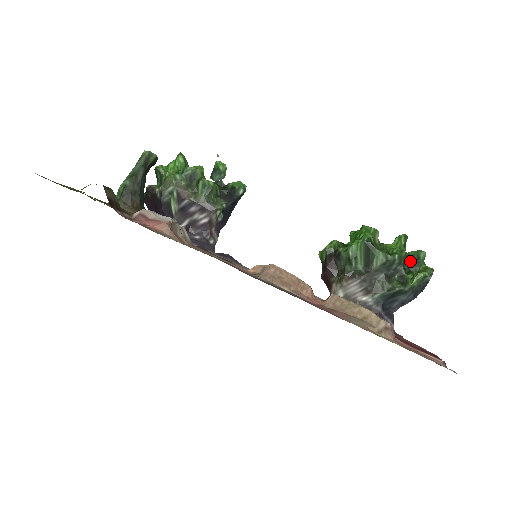
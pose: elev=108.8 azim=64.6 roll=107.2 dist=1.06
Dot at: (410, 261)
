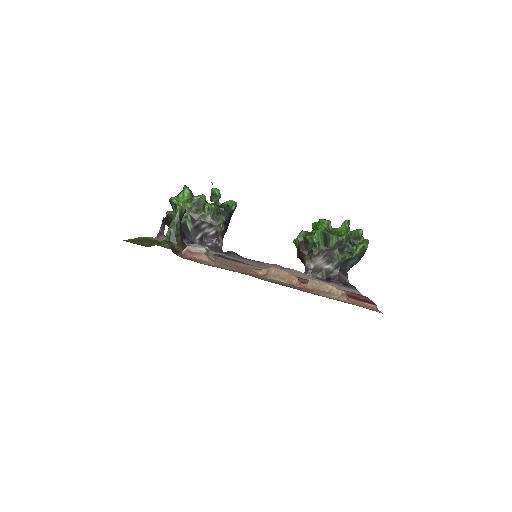
Dot at: (353, 237)
